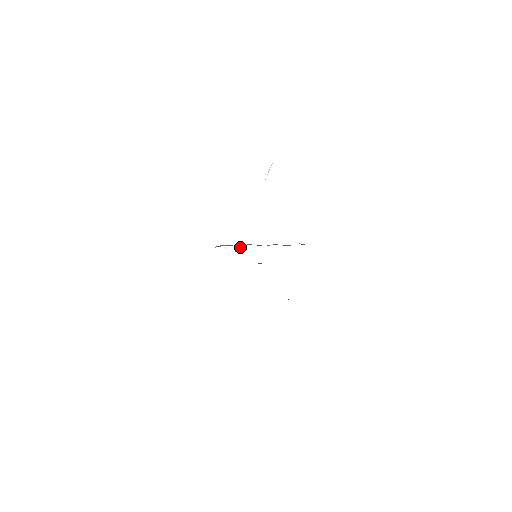
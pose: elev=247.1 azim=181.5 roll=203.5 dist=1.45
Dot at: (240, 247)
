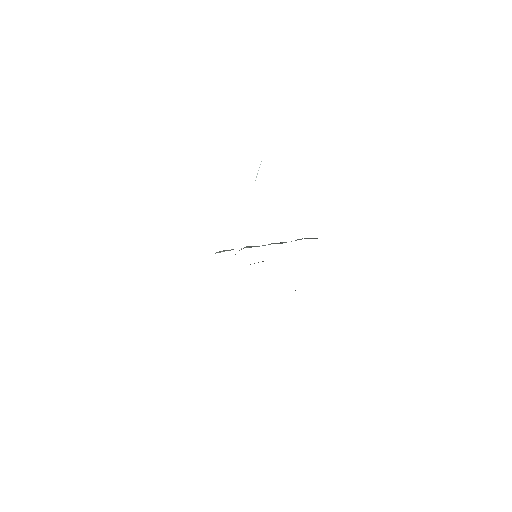
Dot at: (239, 250)
